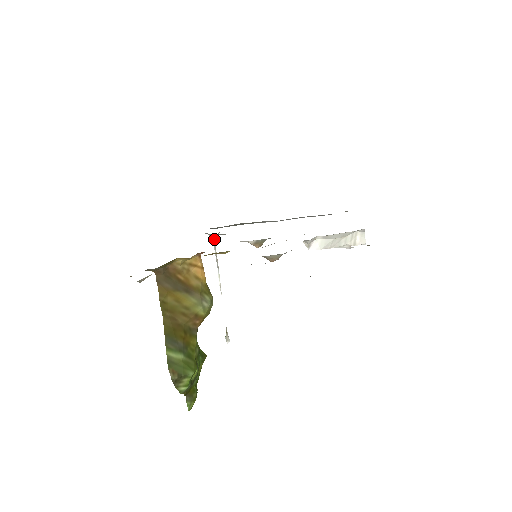
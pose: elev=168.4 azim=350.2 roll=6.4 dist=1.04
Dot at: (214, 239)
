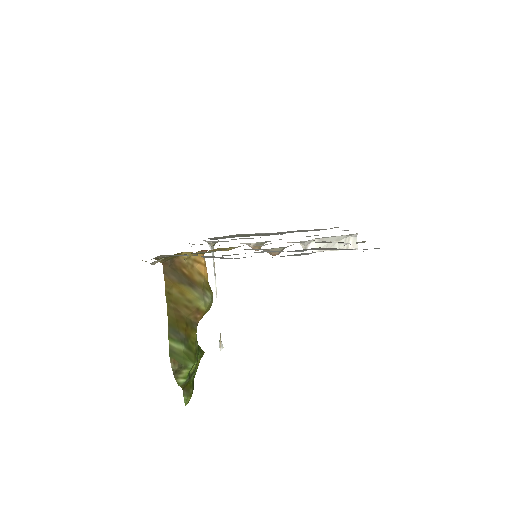
Dot at: (212, 247)
